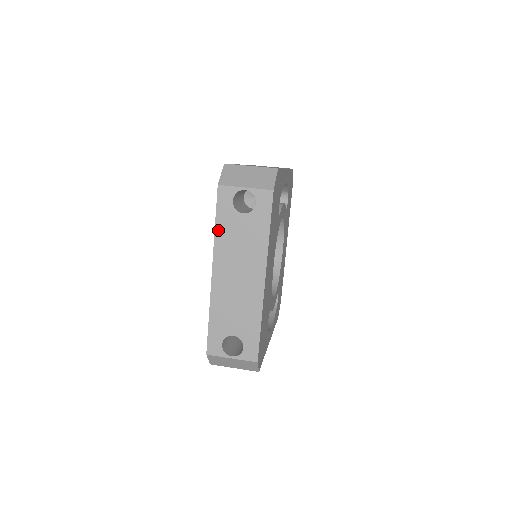
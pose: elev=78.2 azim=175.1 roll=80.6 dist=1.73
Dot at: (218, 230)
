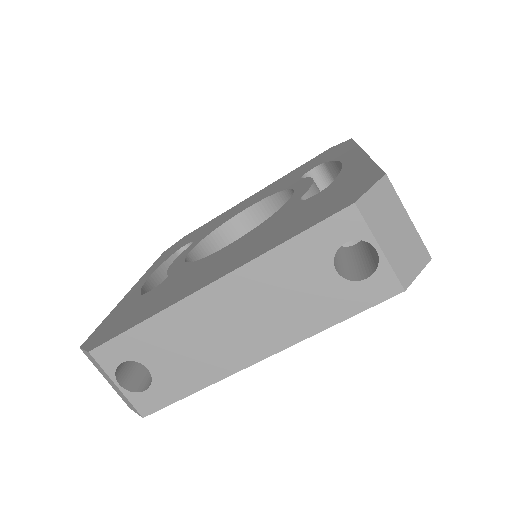
Dot at: (282, 251)
